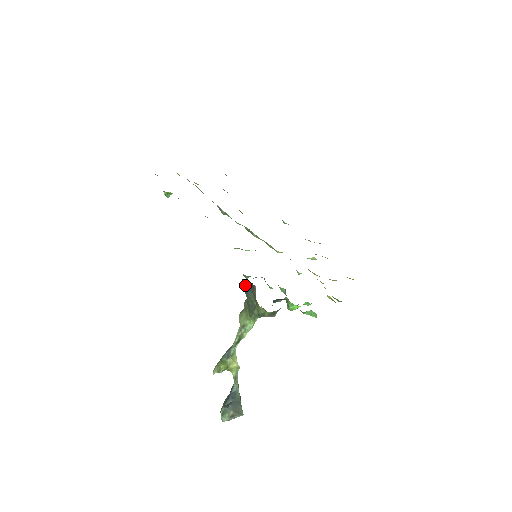
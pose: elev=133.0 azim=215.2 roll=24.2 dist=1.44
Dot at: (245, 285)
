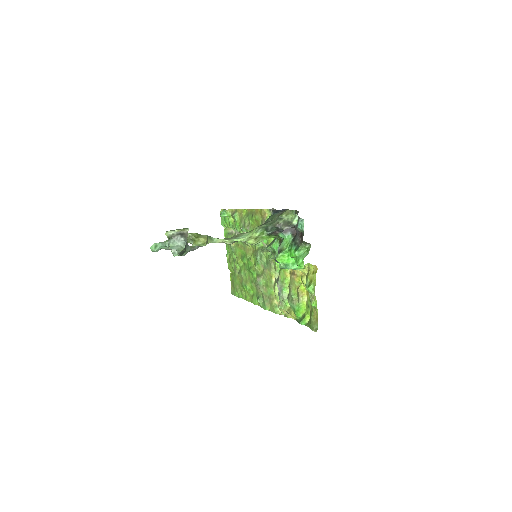
Dot at: occluded
